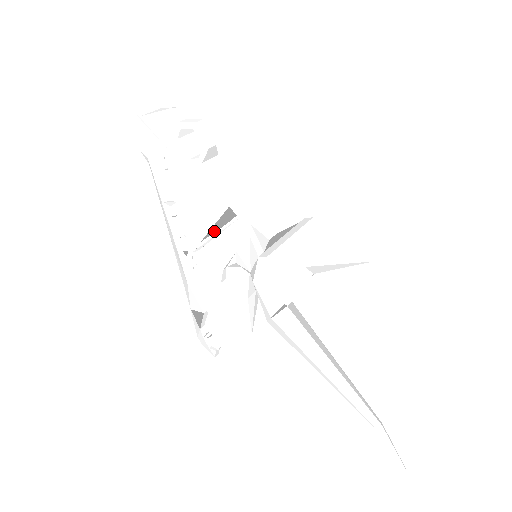
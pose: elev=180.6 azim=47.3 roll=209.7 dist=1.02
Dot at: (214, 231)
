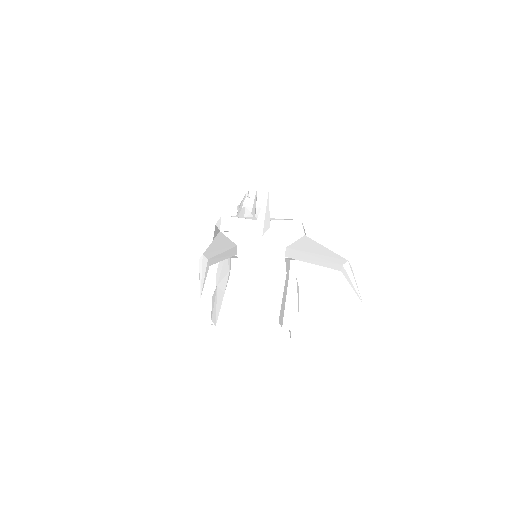
Dot at: occluded
